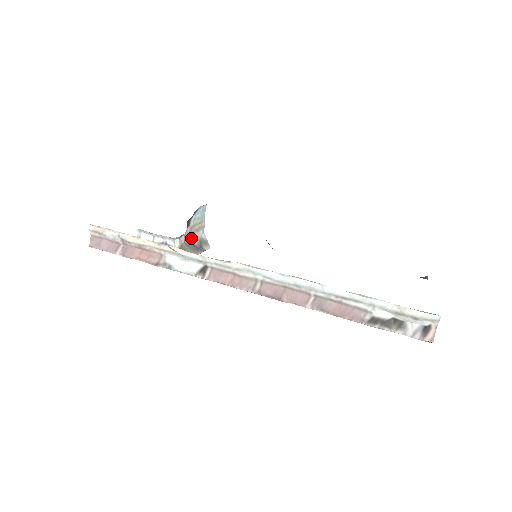
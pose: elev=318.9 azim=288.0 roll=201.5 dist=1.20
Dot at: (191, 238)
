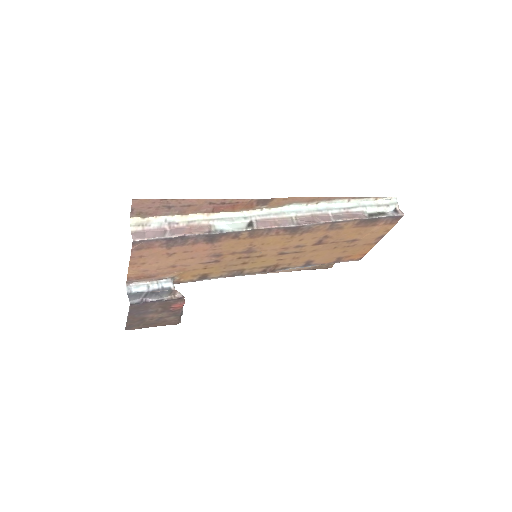
Dot at: occluded
